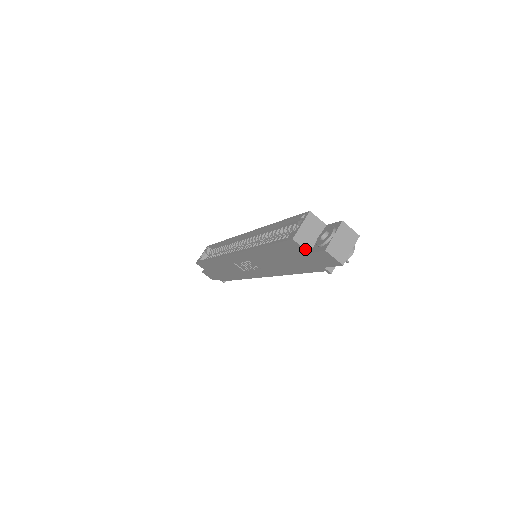
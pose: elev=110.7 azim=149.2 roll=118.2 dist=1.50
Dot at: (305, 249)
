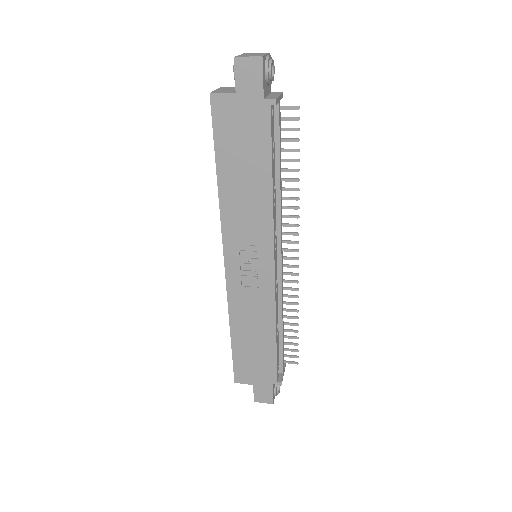
Dot at: (228, 93)
